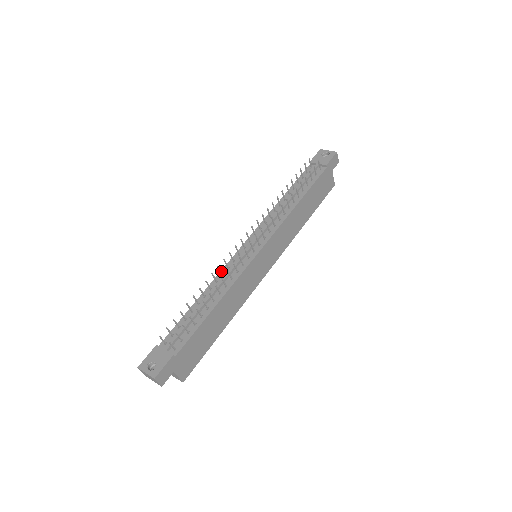
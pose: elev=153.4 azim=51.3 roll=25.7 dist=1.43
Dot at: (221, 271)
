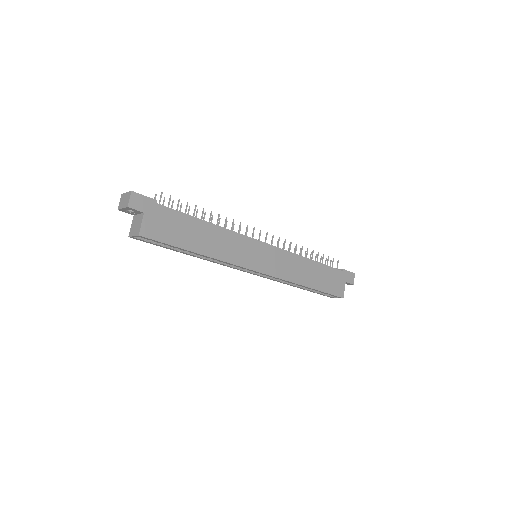
Dot at: occluded
